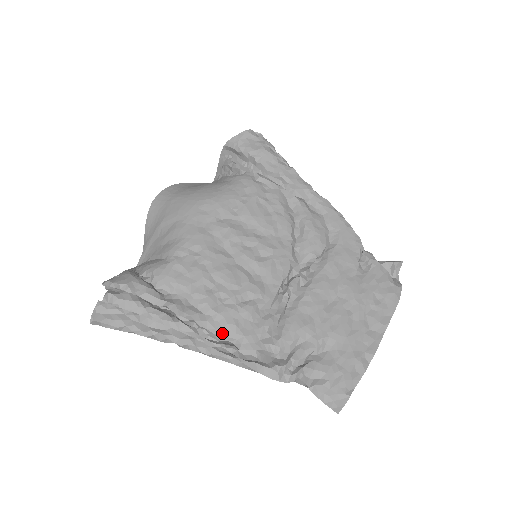
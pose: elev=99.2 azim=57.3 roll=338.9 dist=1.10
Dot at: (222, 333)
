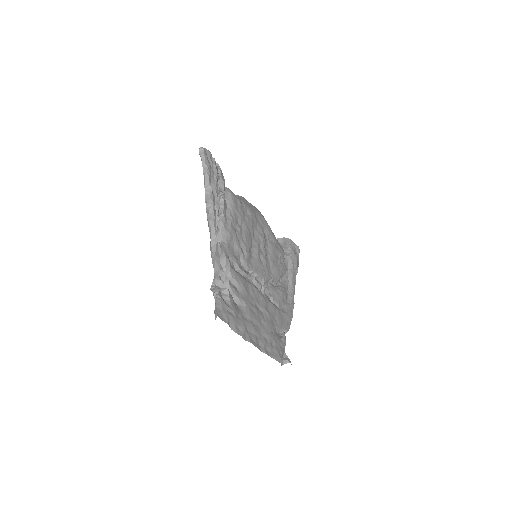
Dot at: (223, 230)
